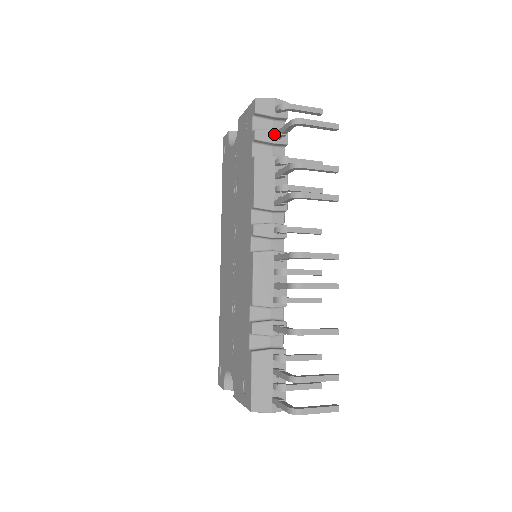
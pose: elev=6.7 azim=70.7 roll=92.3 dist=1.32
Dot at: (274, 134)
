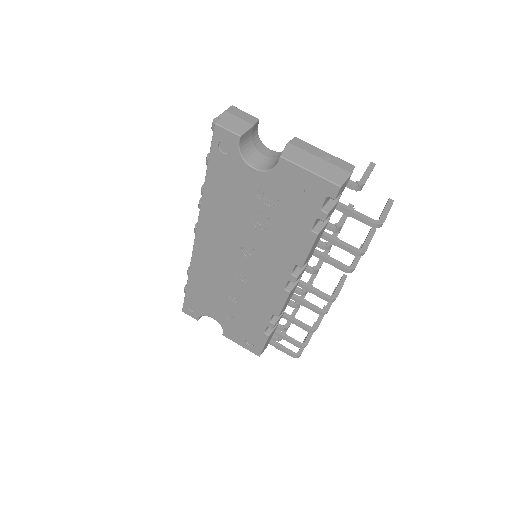
Dot at: (336, 206)
